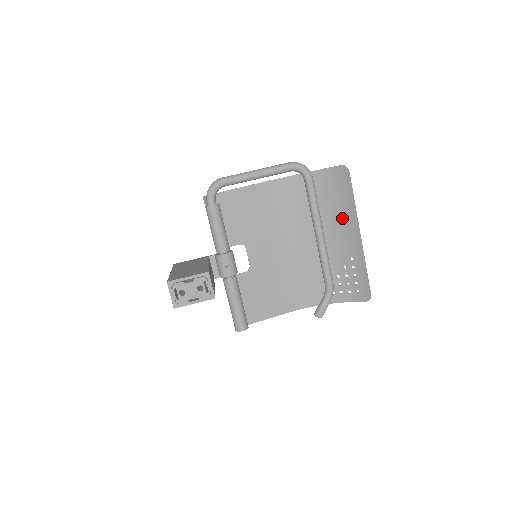
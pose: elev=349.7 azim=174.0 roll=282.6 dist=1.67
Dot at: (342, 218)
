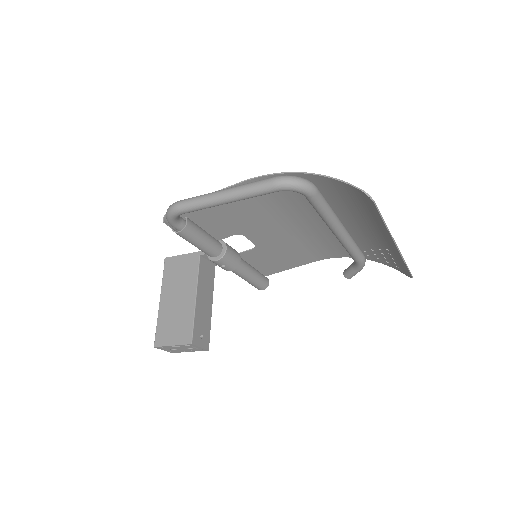
Dot at: (370, 224)
